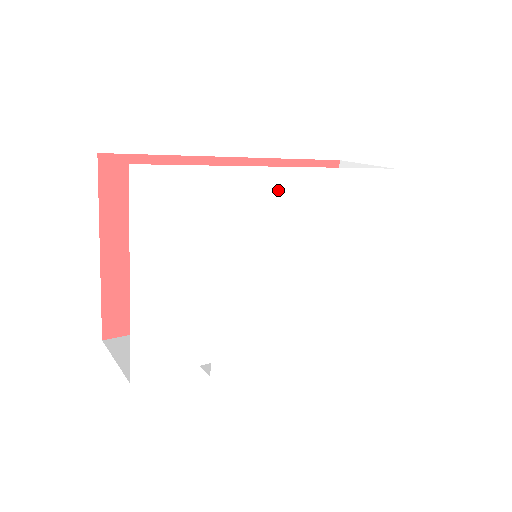
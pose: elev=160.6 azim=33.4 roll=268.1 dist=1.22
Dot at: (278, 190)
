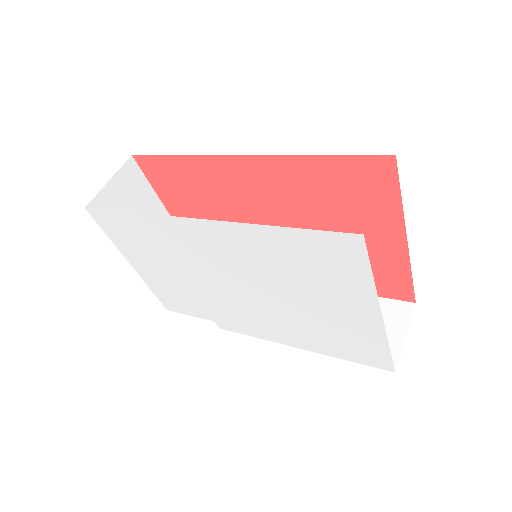
Dot at: (198, 234)
